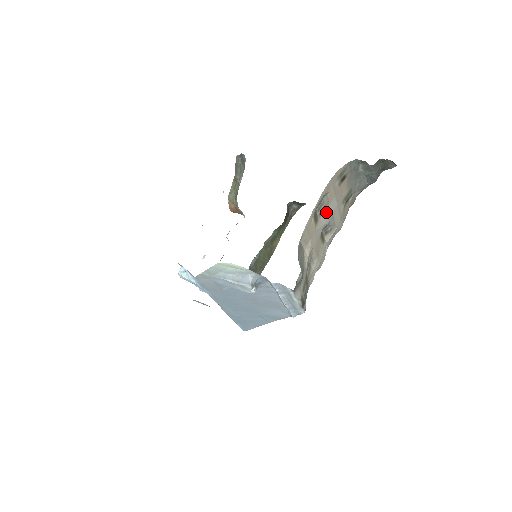
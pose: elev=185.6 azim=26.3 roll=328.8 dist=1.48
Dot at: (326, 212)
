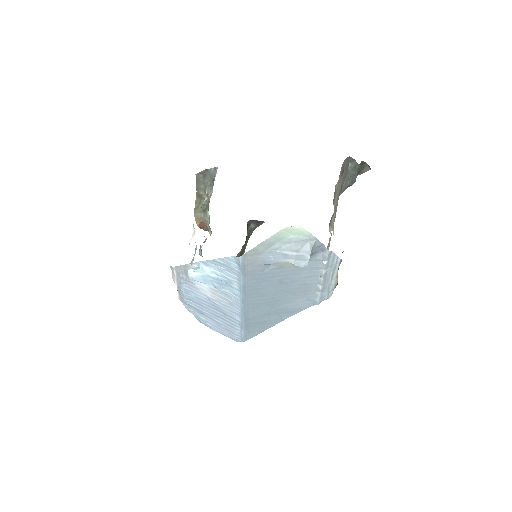
Dot at: (335, 201)
